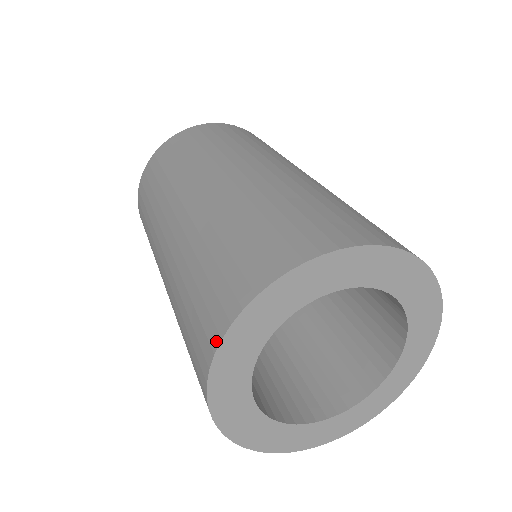
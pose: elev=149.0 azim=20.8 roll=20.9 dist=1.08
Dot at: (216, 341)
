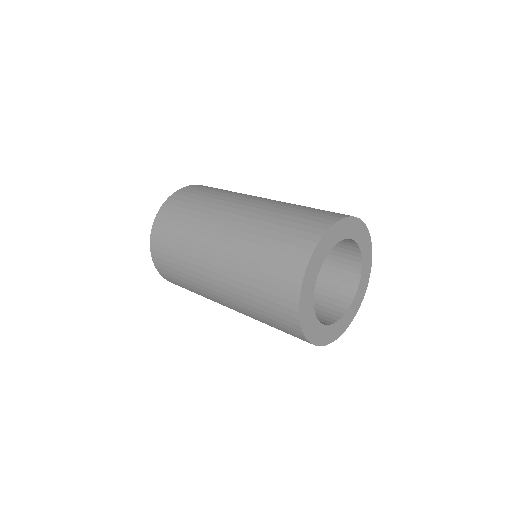
Dot at: (332, 222)
